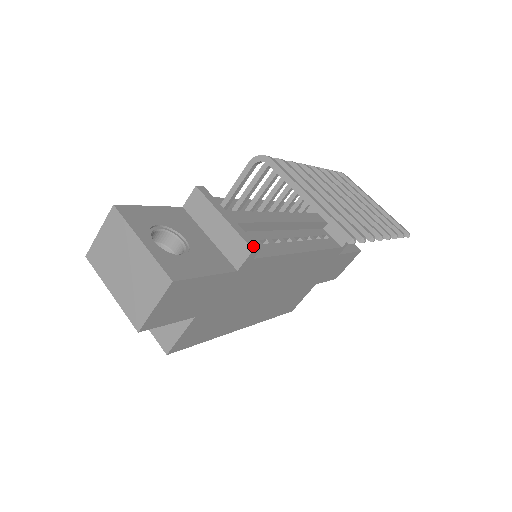
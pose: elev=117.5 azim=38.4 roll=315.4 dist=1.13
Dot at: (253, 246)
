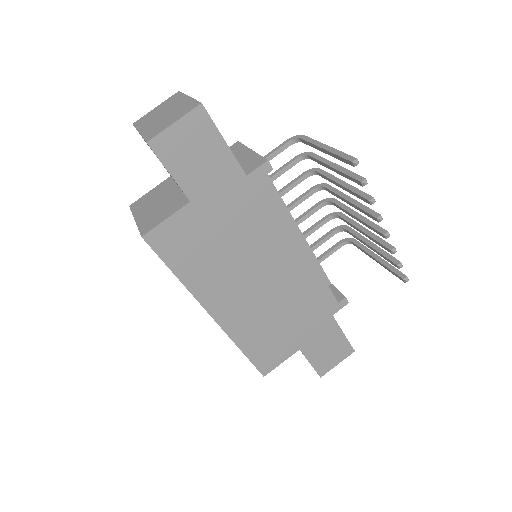
Dot at: (268, 162)
